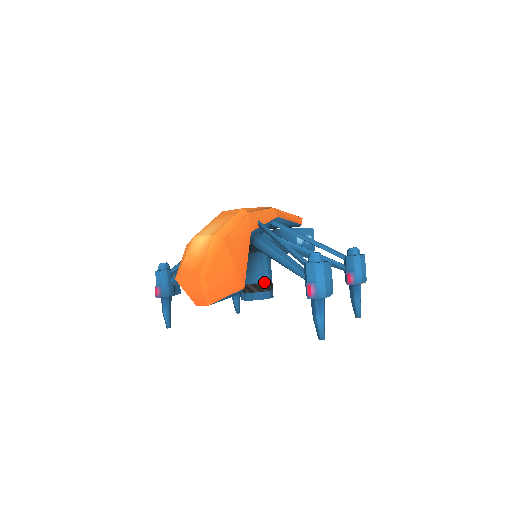
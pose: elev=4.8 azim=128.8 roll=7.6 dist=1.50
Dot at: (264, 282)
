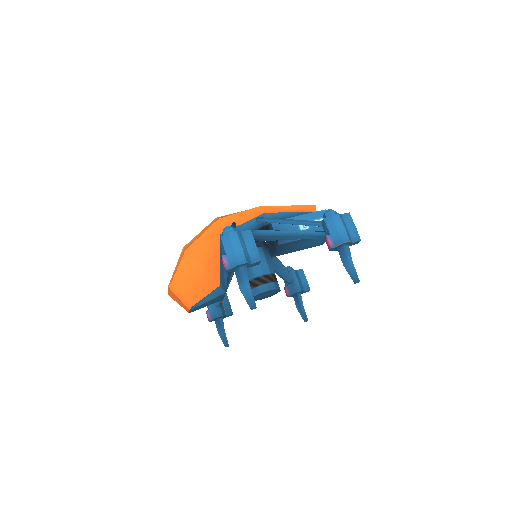
Dot at: (257, 277)
